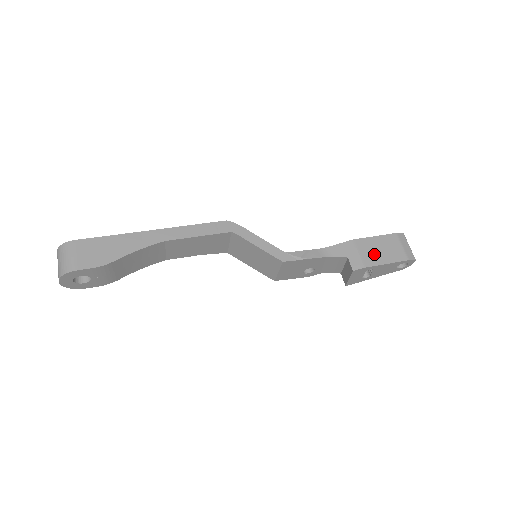
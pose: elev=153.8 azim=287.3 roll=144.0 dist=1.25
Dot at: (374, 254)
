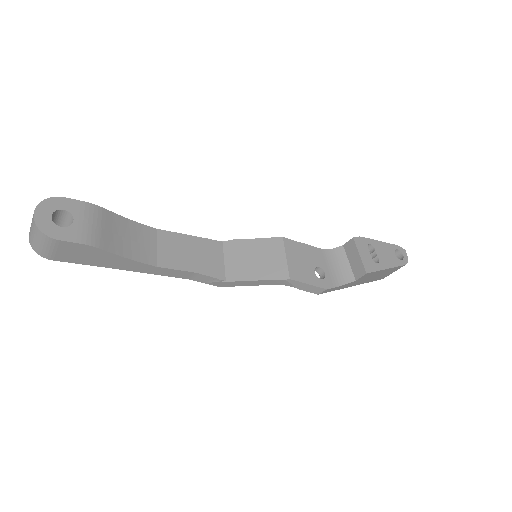
Dot at: occluded
